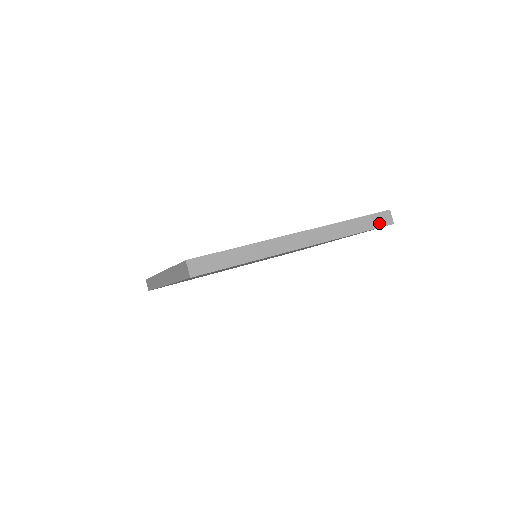
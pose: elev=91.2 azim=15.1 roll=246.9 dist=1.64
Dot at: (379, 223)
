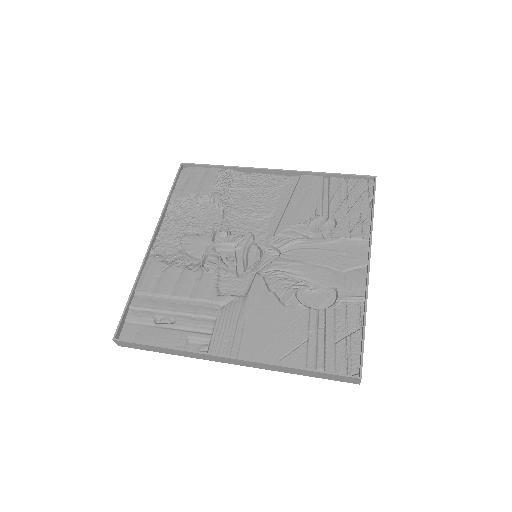
Dot at: (338, 379)
